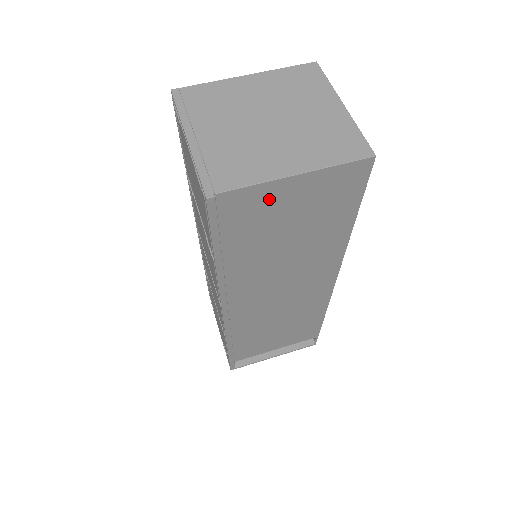
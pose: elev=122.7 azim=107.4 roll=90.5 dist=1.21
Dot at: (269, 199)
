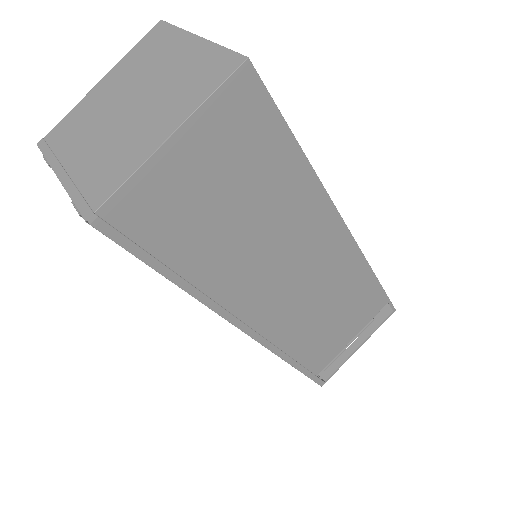
Dot at: (167, 183)
